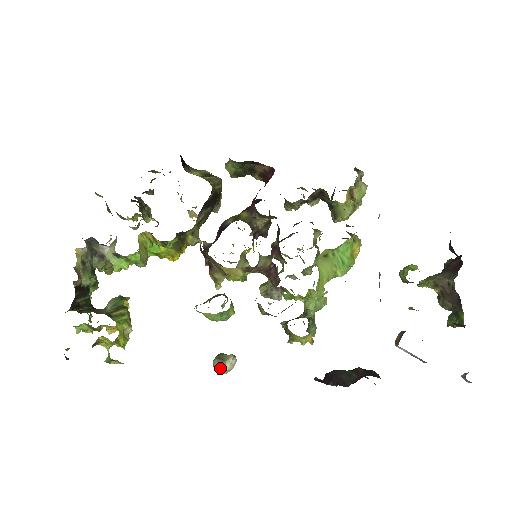
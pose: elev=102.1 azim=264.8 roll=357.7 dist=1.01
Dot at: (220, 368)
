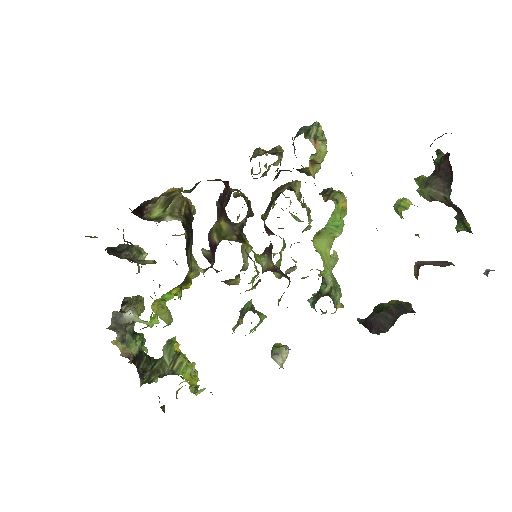
Dot at: (279, 362)
